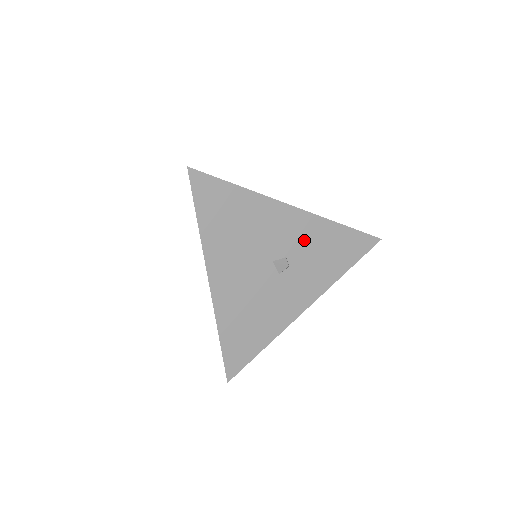
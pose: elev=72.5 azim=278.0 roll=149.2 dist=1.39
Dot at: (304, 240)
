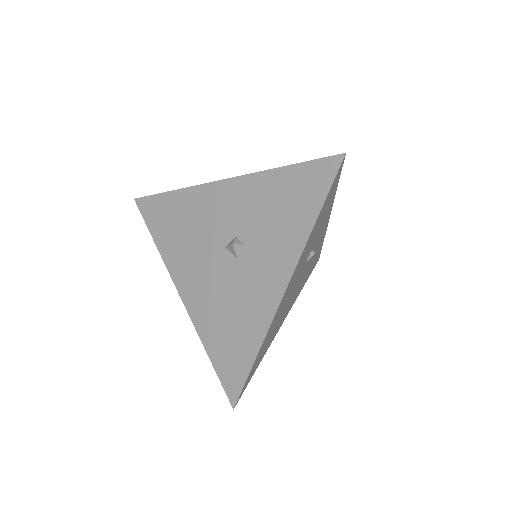
Dot at: (247, 208)
